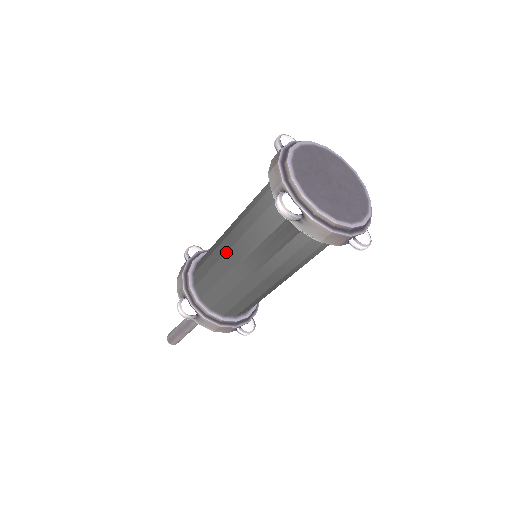
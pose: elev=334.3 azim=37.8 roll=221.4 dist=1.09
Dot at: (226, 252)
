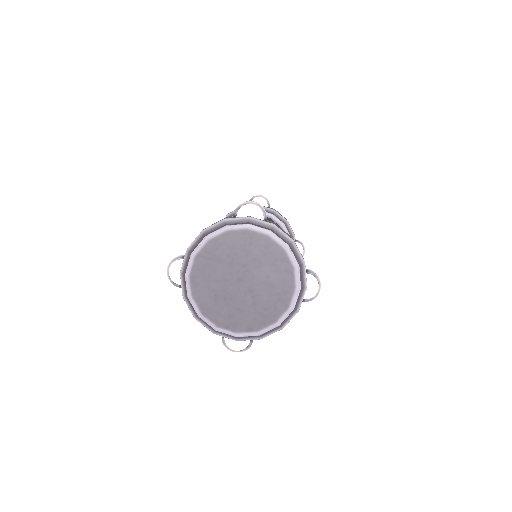
Dot at: occluded
